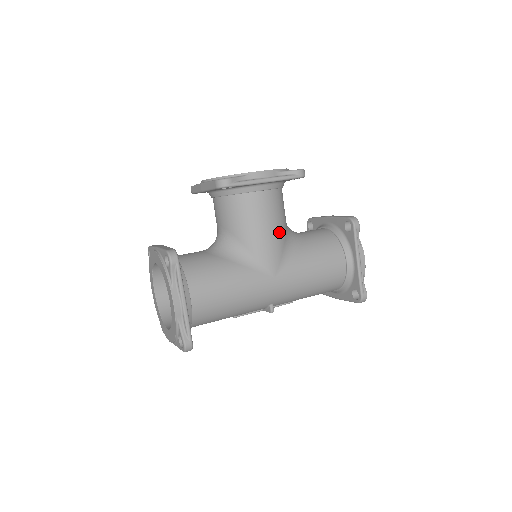
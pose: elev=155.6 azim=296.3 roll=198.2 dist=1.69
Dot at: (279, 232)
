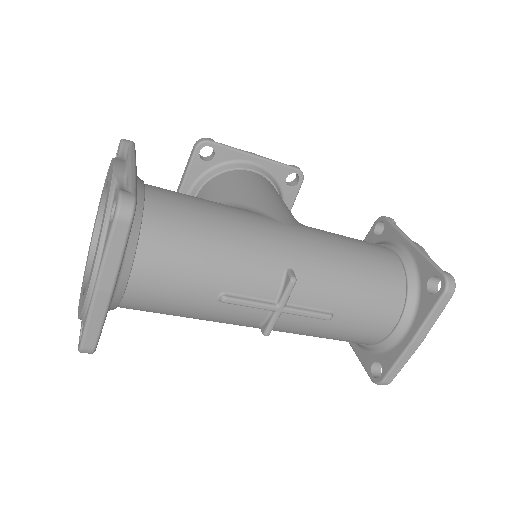
Dot at: (282, 203)
